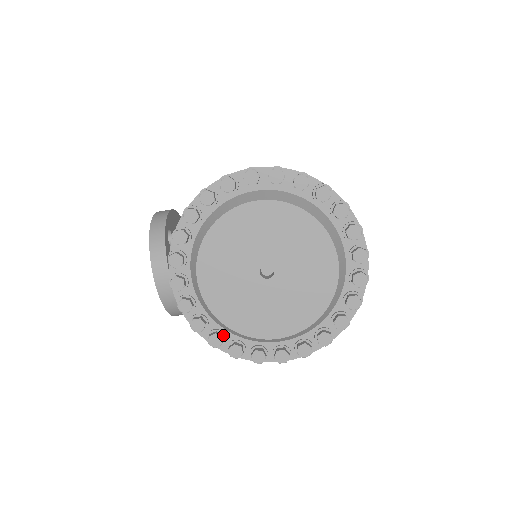
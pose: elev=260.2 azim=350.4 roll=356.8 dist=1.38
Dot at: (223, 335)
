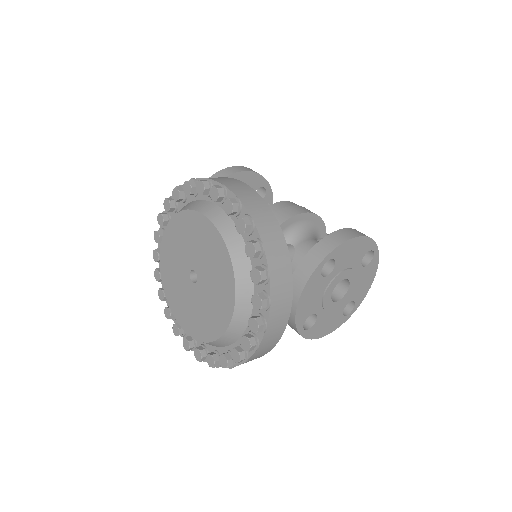
Dot at: occluded
